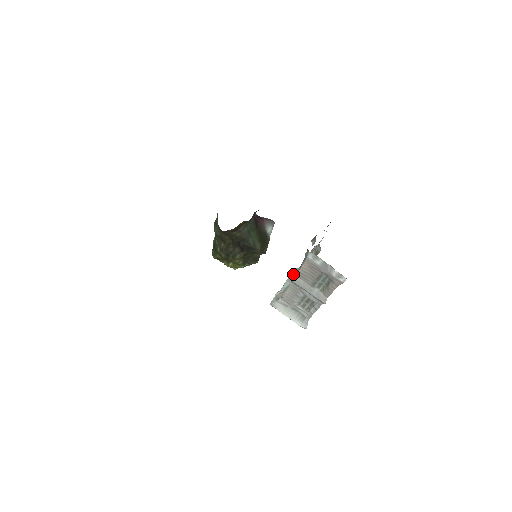
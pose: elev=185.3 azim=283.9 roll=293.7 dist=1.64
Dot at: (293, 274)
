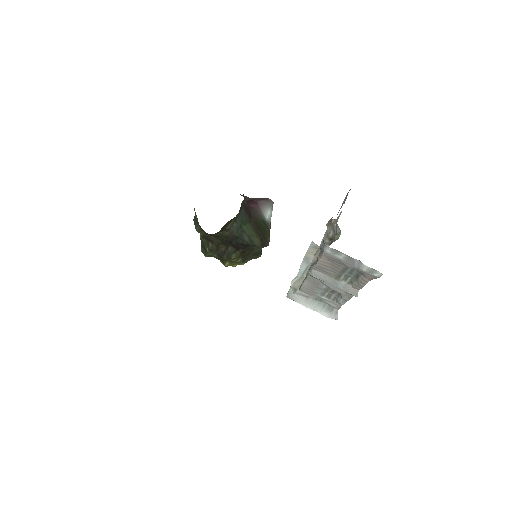
Dot at: (309, 252)
